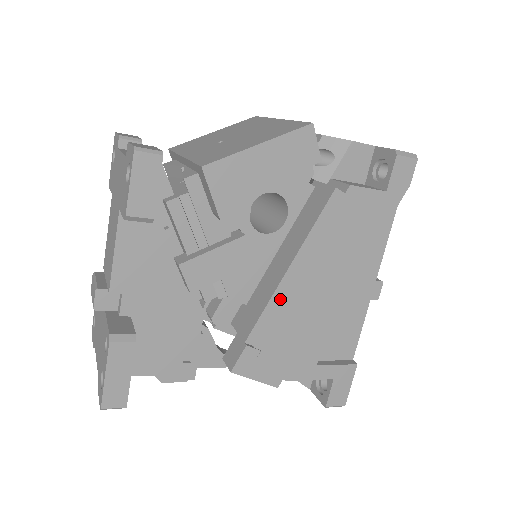
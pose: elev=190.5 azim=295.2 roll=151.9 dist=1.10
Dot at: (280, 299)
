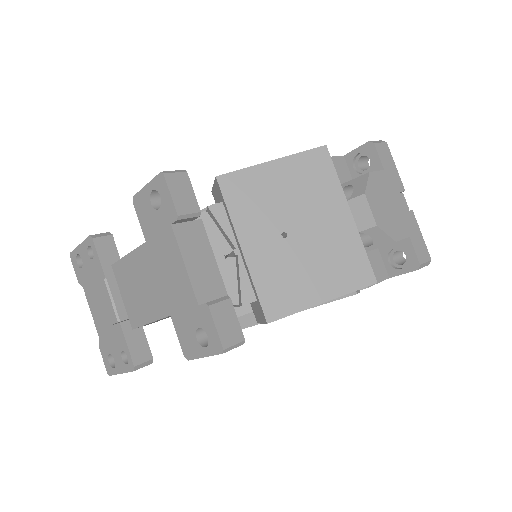
Dot at: occluded
